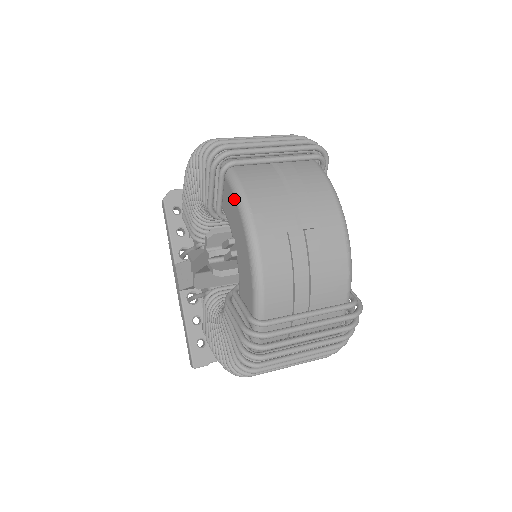
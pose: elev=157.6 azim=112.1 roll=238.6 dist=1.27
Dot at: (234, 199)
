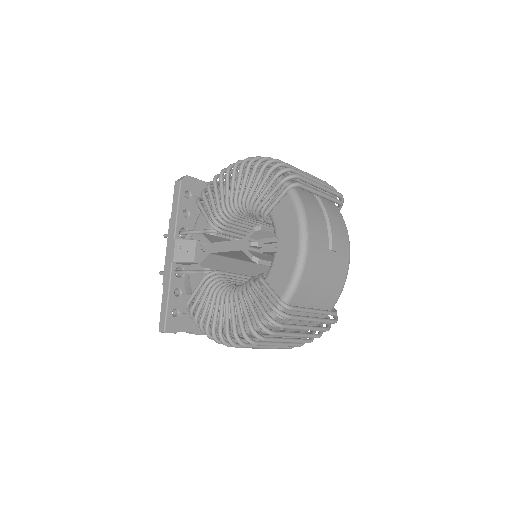
Dot at: (295, 211)
